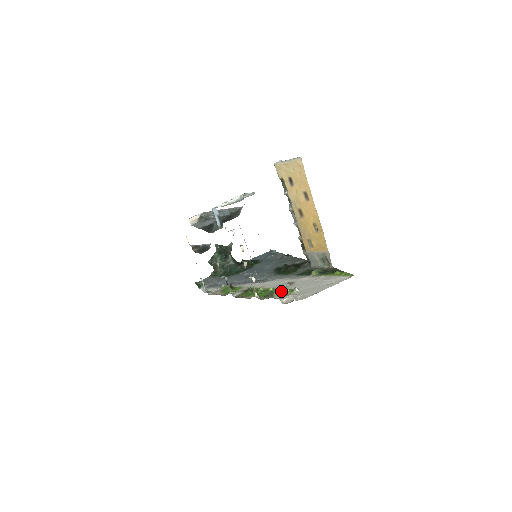
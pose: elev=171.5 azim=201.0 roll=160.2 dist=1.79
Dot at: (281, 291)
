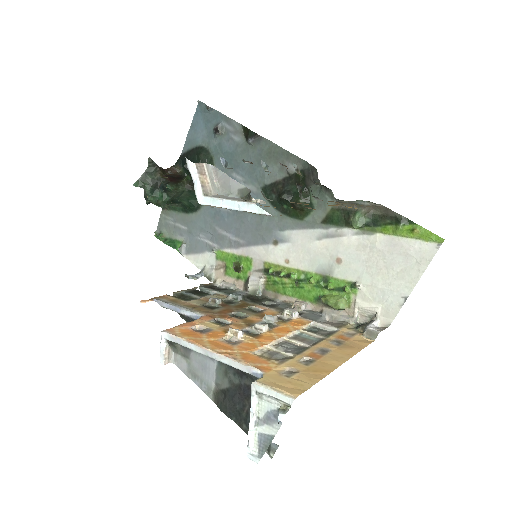
Dot at: (334, 288)
